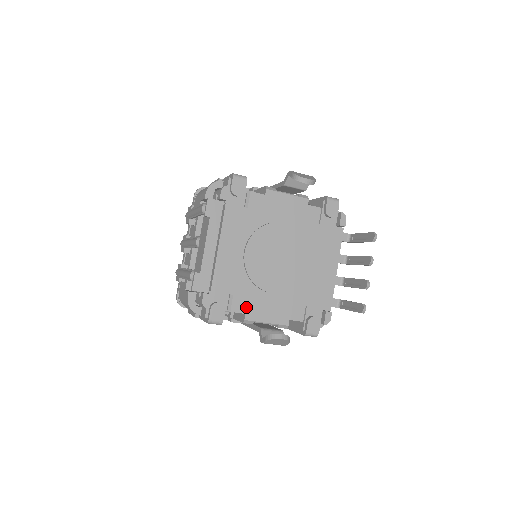
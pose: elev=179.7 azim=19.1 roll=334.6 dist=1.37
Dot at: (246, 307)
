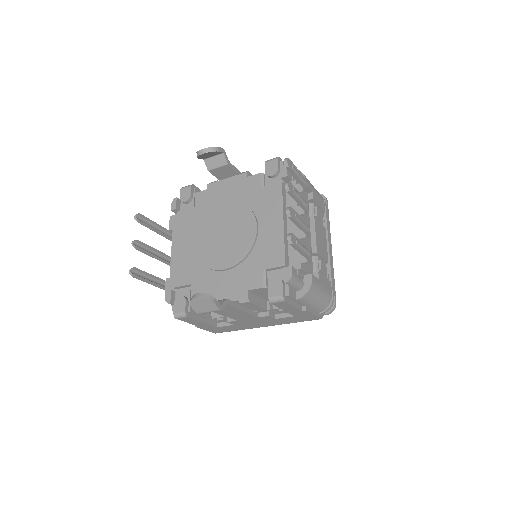
Dot at: (204, 292)
